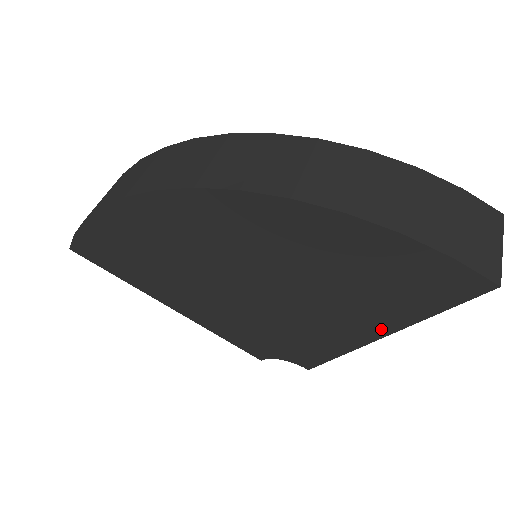
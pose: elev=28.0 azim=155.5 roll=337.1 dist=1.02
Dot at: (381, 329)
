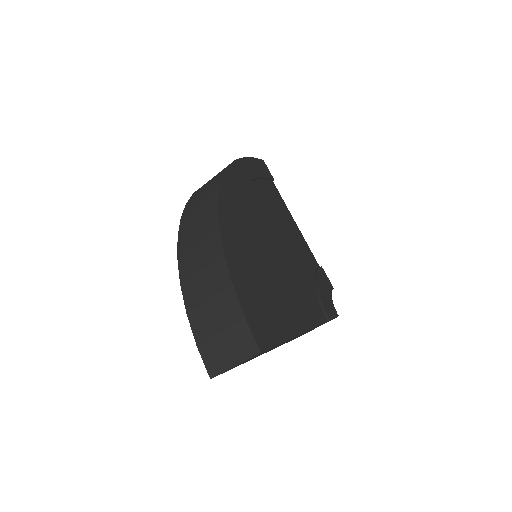
Dot at: occluded
